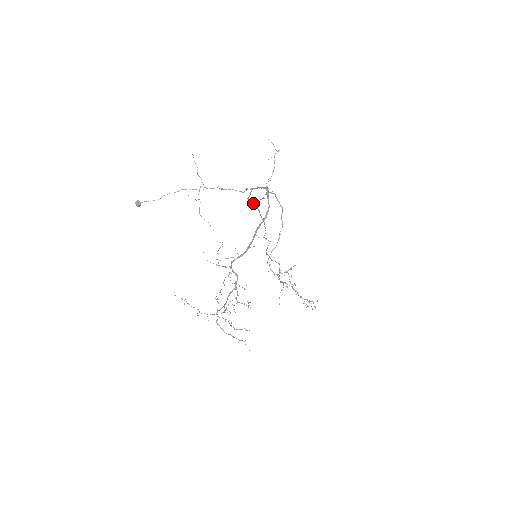
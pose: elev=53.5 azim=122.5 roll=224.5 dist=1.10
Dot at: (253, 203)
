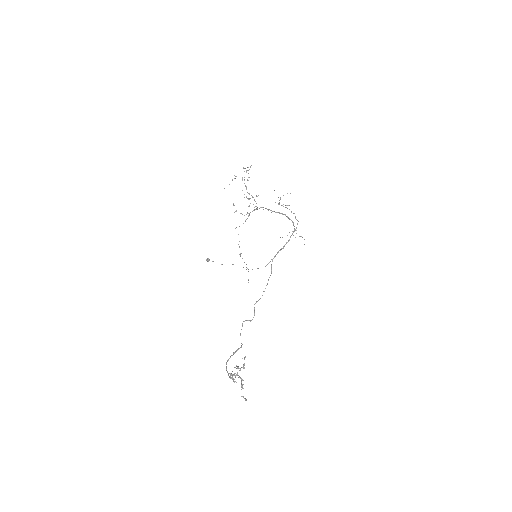
Dot at: (271, 269)
